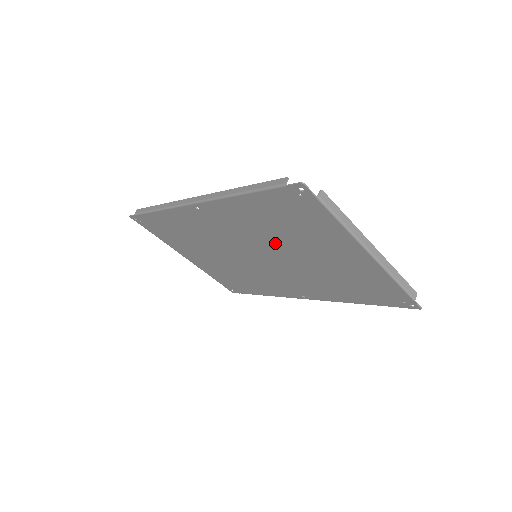
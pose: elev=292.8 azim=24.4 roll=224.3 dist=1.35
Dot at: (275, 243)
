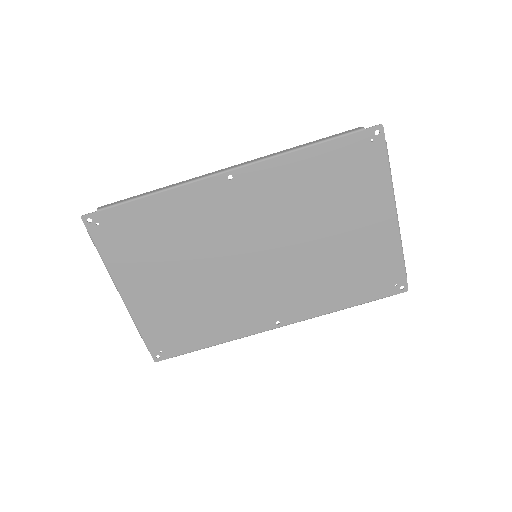
Dot at: (300, 222)
